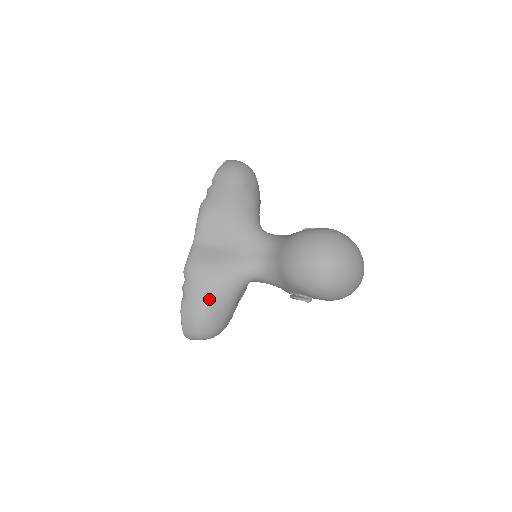
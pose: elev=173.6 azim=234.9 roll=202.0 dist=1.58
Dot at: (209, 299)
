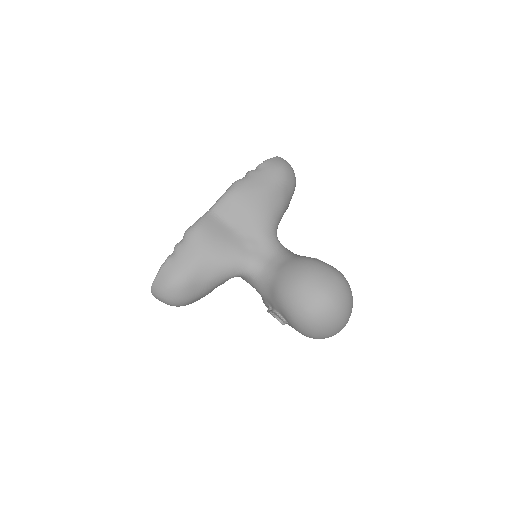
Dot at: (195, 270)
